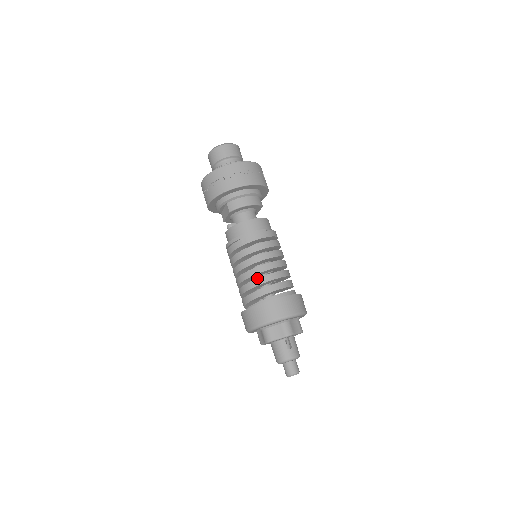
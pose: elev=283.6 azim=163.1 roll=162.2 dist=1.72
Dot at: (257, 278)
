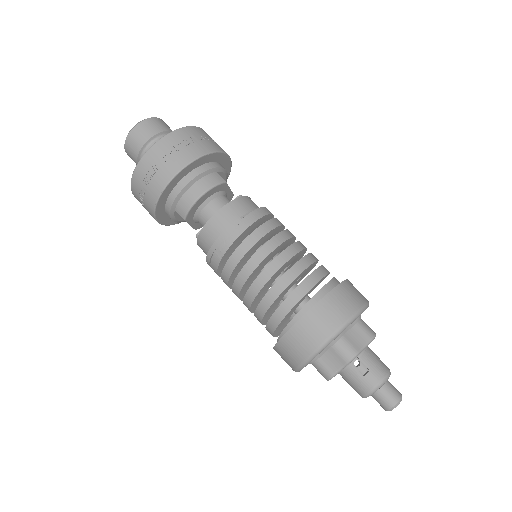
Dot at: (262, 298)
